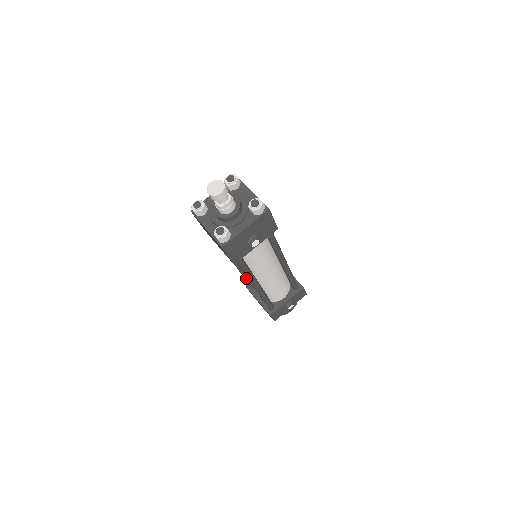
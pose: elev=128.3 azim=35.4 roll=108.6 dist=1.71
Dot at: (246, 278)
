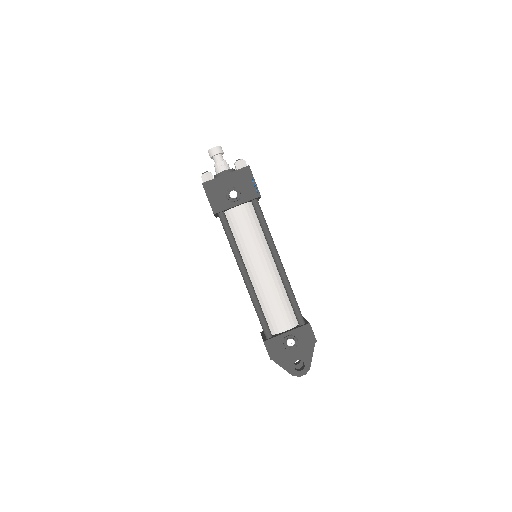
Dot at: occluded
